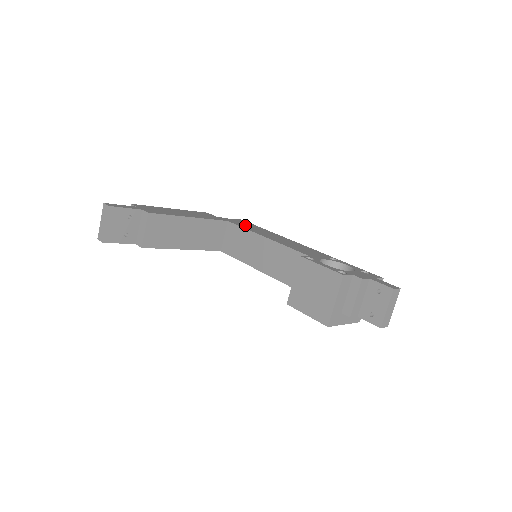
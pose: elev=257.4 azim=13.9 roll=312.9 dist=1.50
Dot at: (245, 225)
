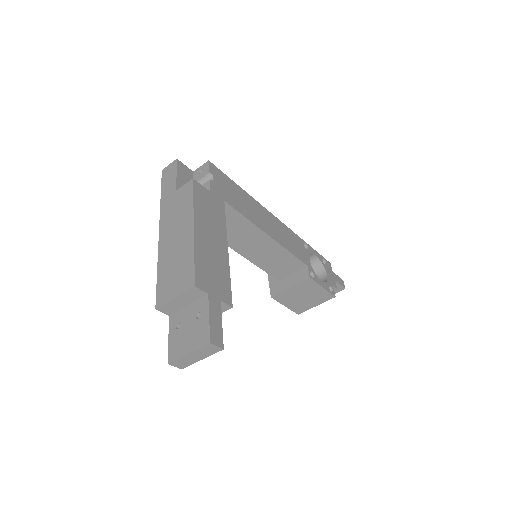
Dot at: (235, 198)
